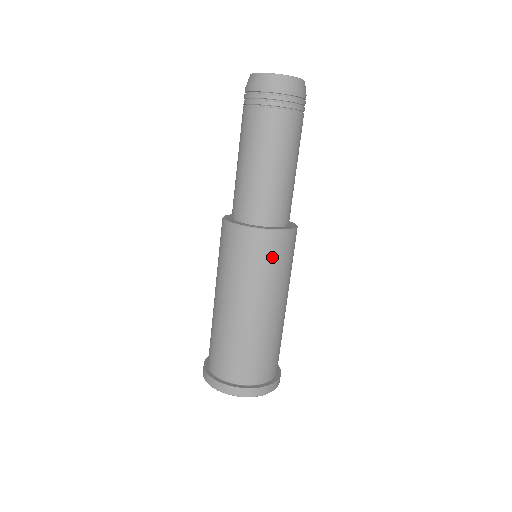
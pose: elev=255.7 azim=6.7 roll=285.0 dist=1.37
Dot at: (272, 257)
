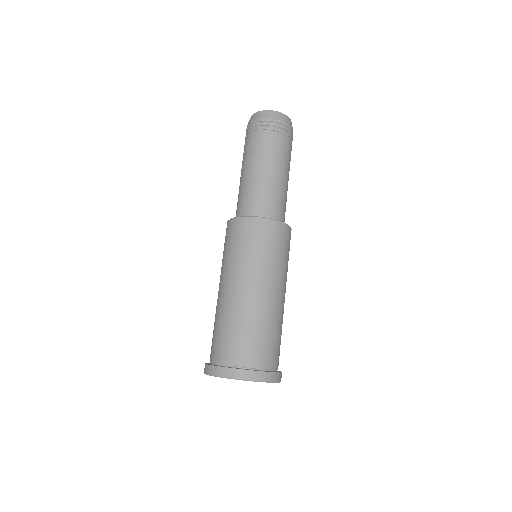
Dot at: (271, 242)
